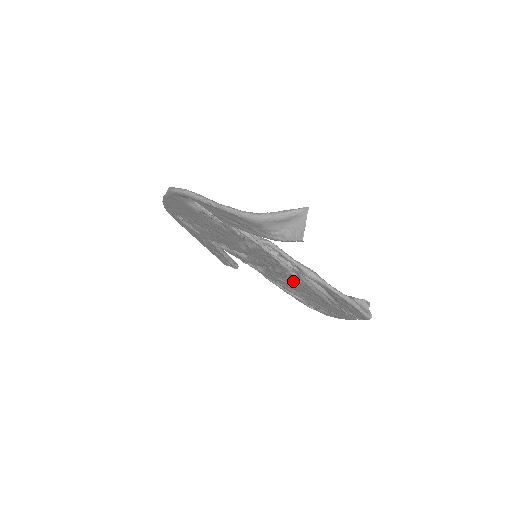
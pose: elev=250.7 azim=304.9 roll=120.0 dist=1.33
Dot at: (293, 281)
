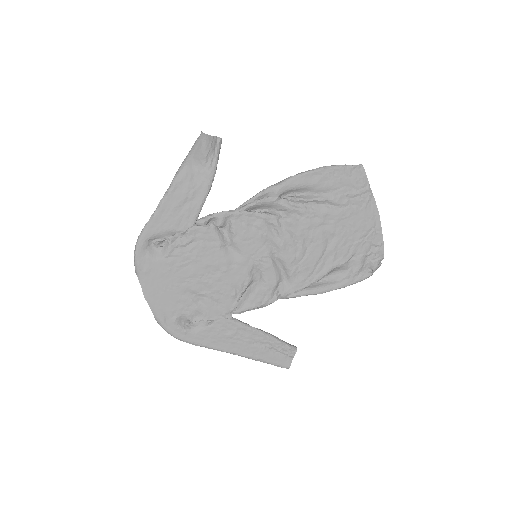
Dot at: (299, 233)
